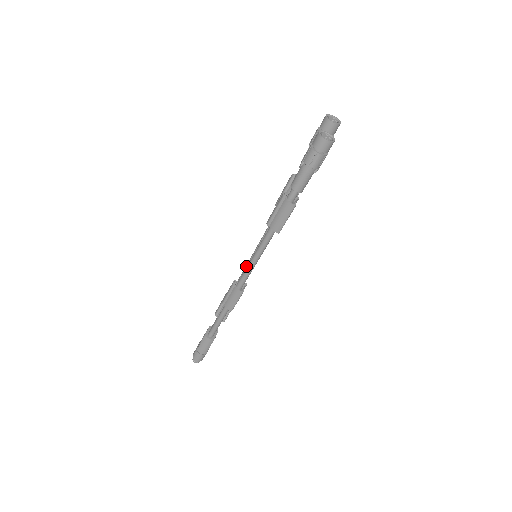
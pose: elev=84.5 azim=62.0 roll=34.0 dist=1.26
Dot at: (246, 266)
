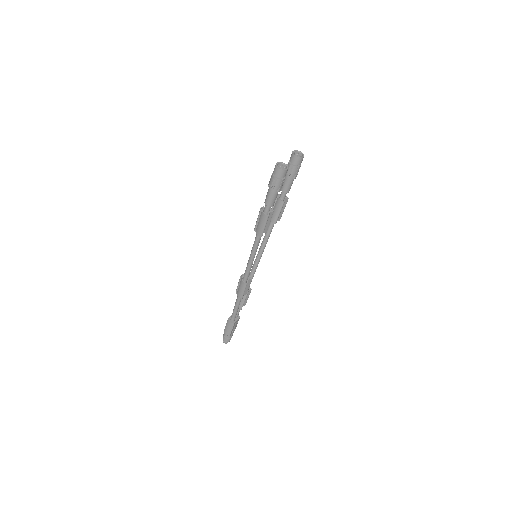
Dot at: (253, 265)
